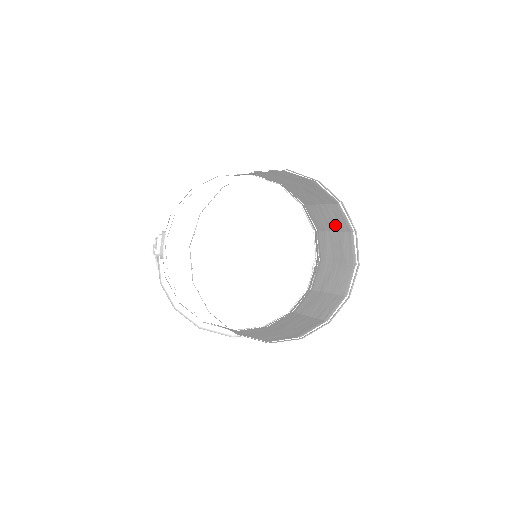
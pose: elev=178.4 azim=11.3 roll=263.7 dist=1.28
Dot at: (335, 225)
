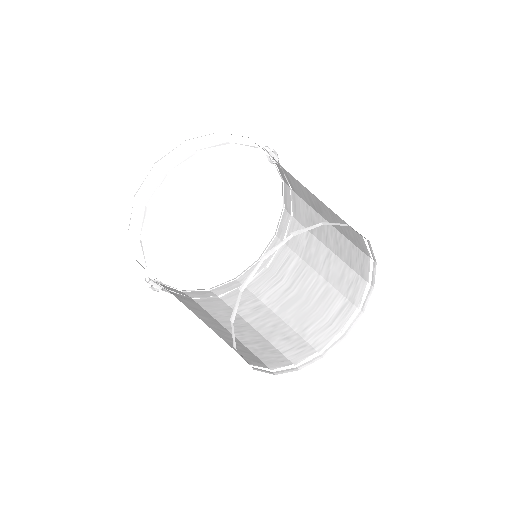
Dot at: occluded
